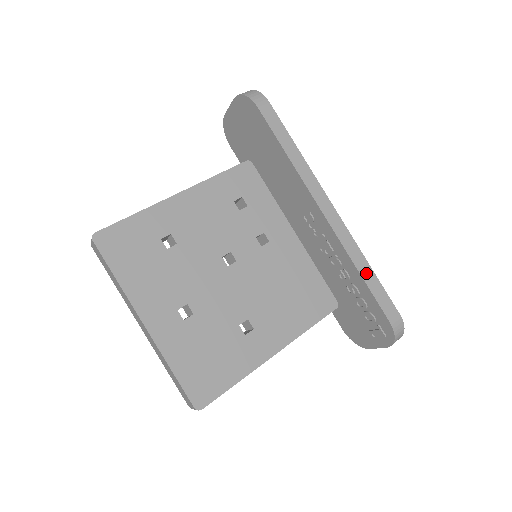
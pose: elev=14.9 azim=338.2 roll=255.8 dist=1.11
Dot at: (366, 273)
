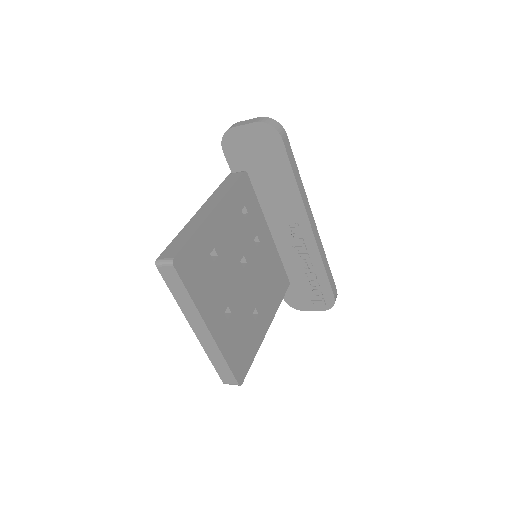
Dot at: (326, 266)
